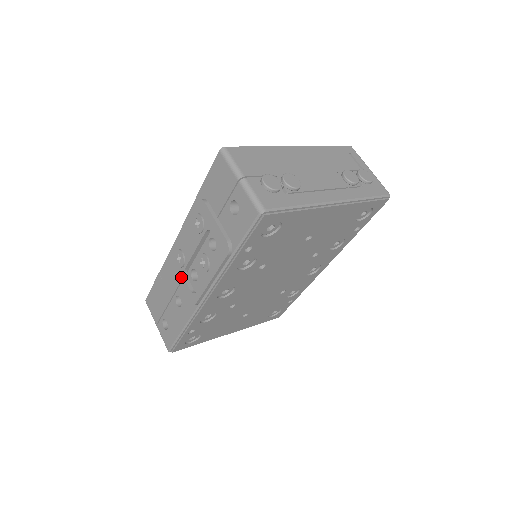
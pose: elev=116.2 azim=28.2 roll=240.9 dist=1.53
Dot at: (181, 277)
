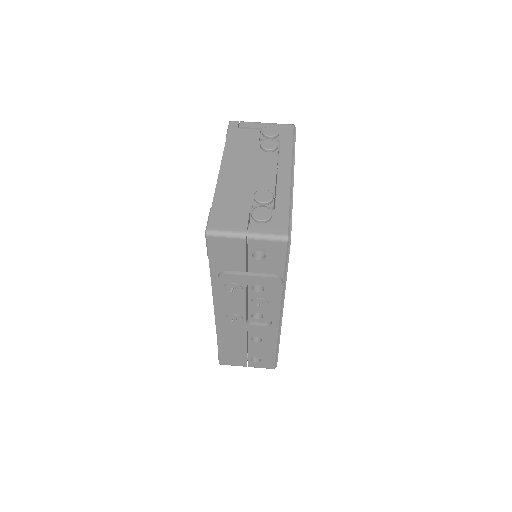
Dot at: (247, 327)
